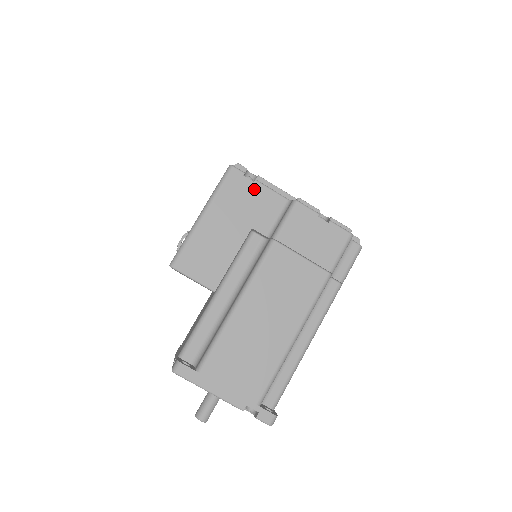
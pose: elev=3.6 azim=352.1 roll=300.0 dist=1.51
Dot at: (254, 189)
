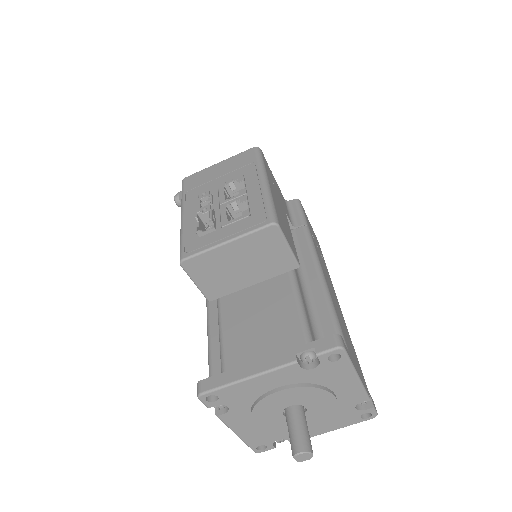
Dot at: (273, 178)
